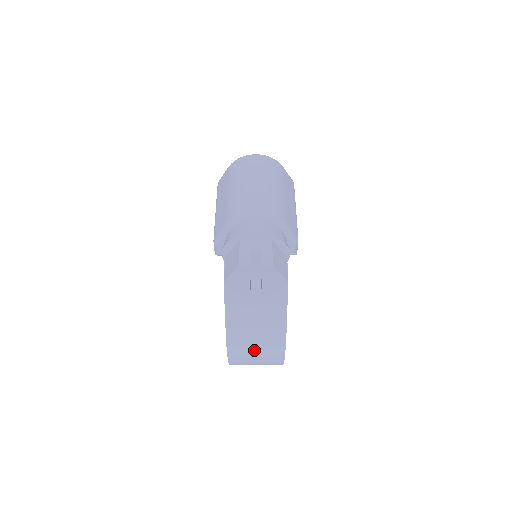
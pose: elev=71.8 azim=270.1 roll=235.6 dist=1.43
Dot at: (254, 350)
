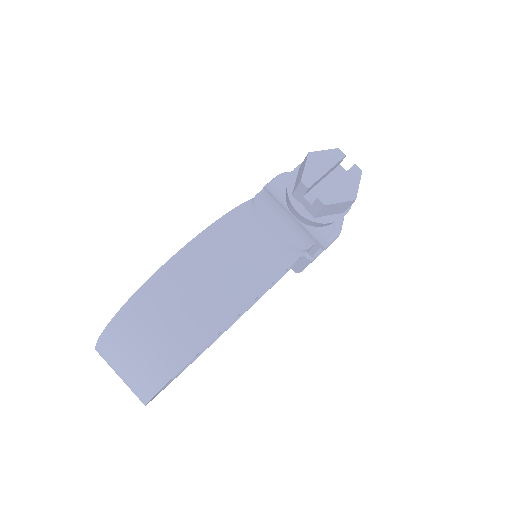
Dot at: (235, 256)
